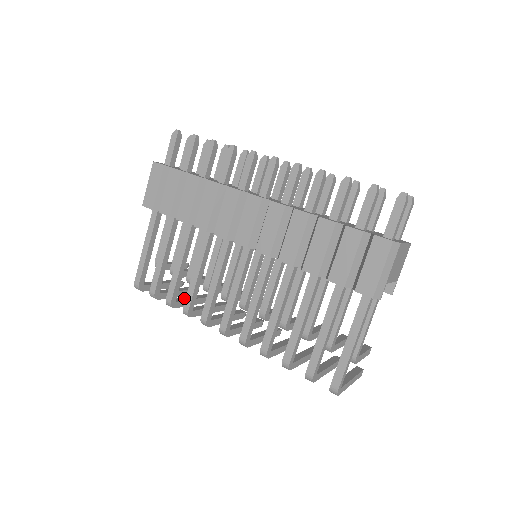
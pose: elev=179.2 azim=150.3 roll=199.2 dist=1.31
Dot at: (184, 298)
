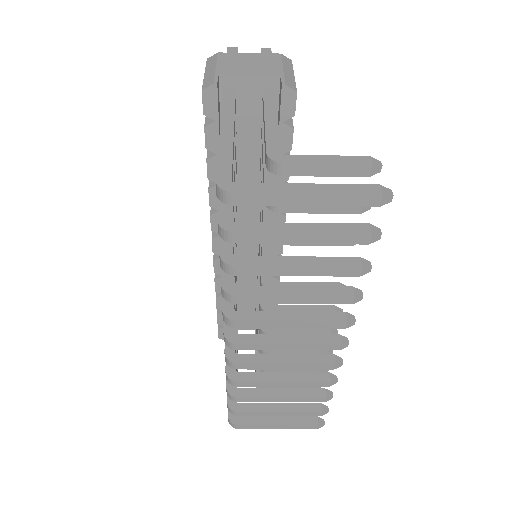
Dot at: (262, 391)
